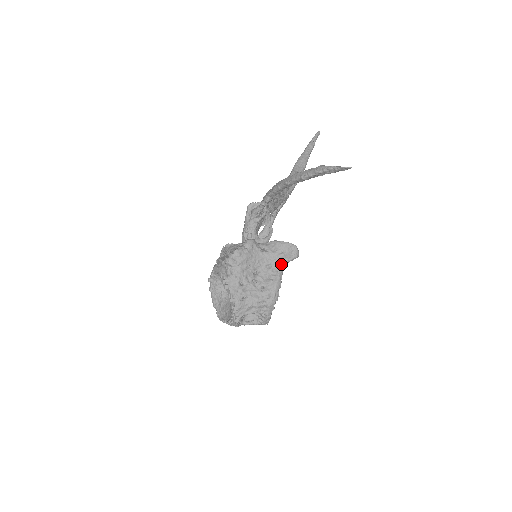
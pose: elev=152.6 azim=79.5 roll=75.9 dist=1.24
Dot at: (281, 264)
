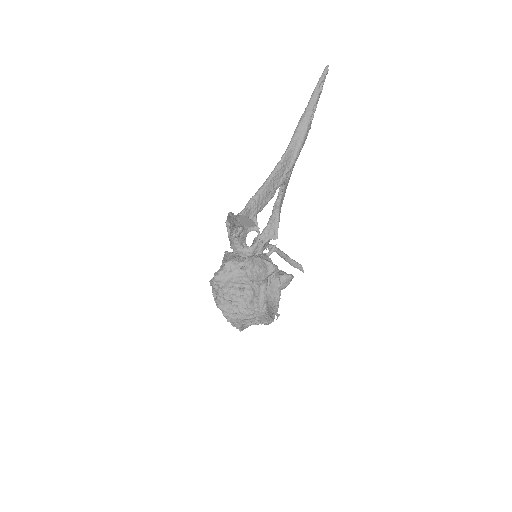
Dot at: (260, 280)
